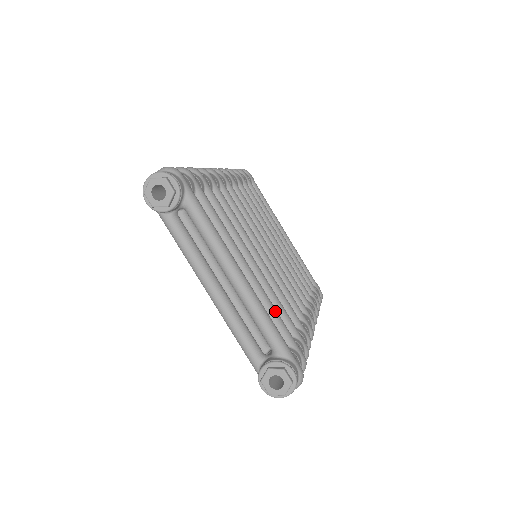
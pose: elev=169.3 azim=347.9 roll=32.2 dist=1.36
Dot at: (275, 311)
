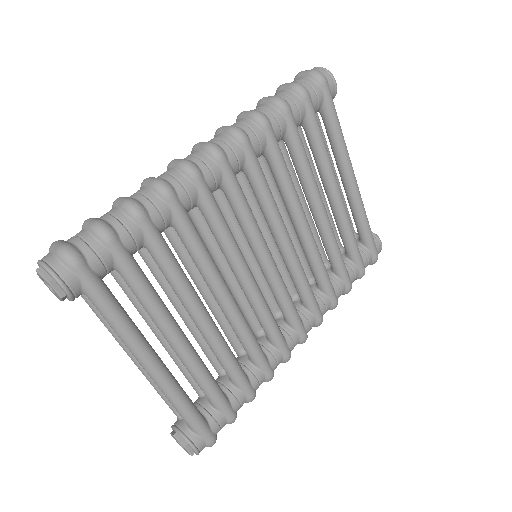
Dot at: (206, 383)
